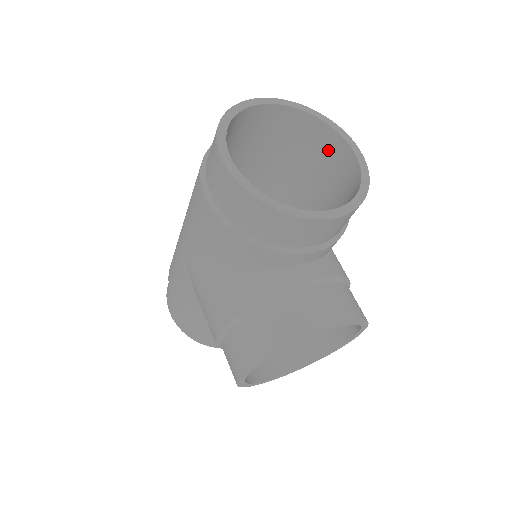
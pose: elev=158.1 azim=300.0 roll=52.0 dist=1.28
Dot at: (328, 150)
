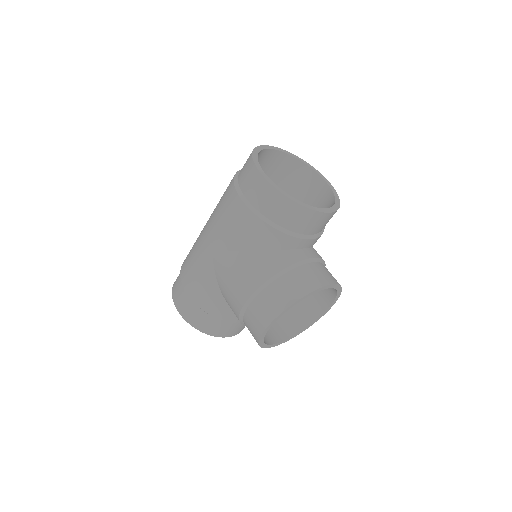
Dot at: (306, 182)
